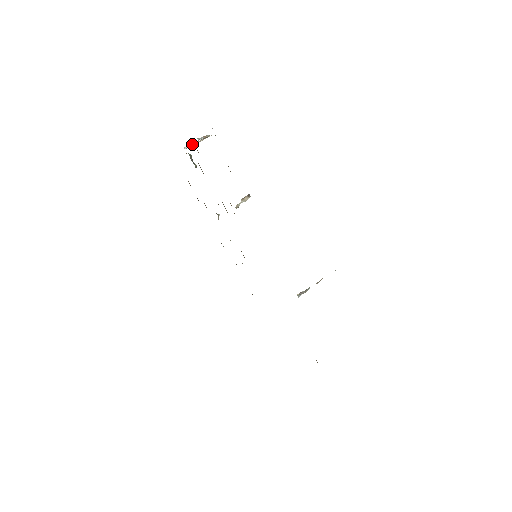
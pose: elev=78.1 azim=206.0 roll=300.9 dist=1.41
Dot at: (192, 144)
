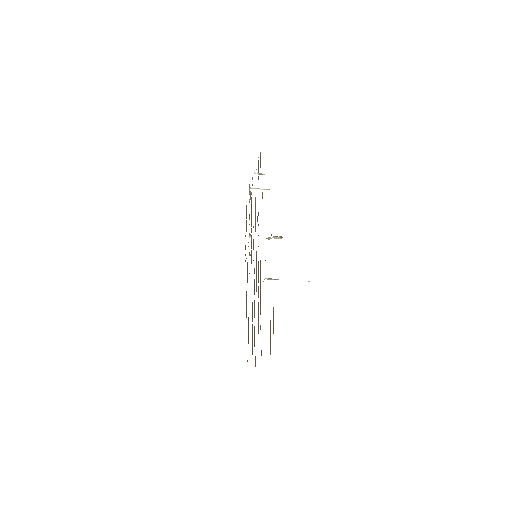
Dot at: (256, 188)
